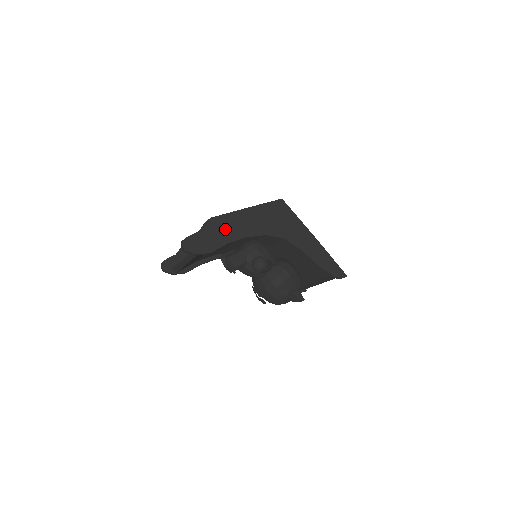
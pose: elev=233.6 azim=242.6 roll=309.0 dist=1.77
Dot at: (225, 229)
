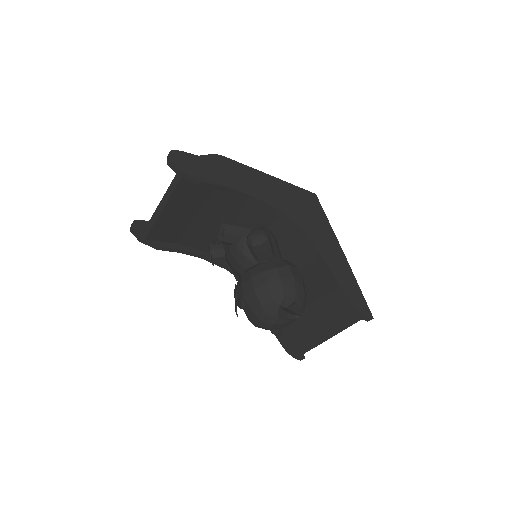
Dot at: (232, 174)
